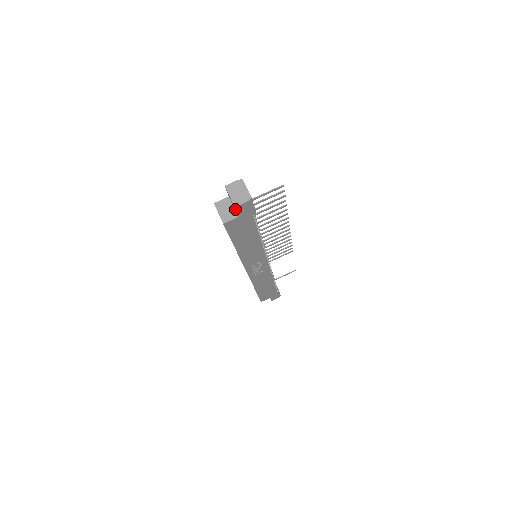
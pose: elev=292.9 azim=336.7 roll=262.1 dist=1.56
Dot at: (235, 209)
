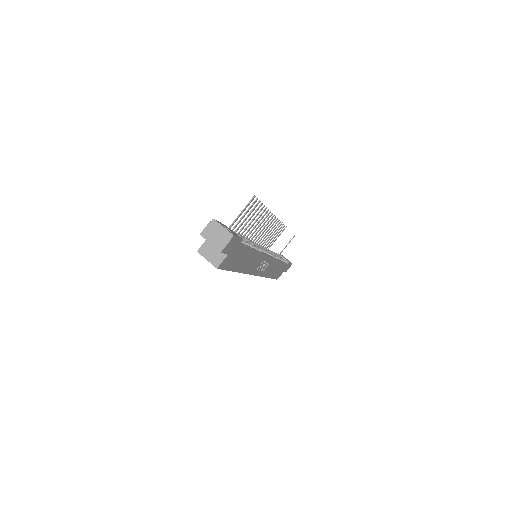
Dot at: occluded
